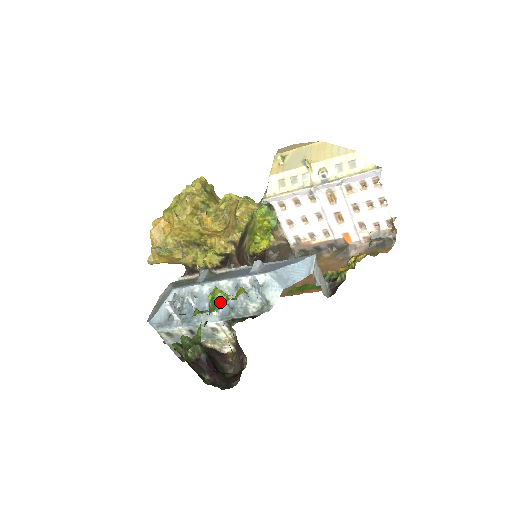
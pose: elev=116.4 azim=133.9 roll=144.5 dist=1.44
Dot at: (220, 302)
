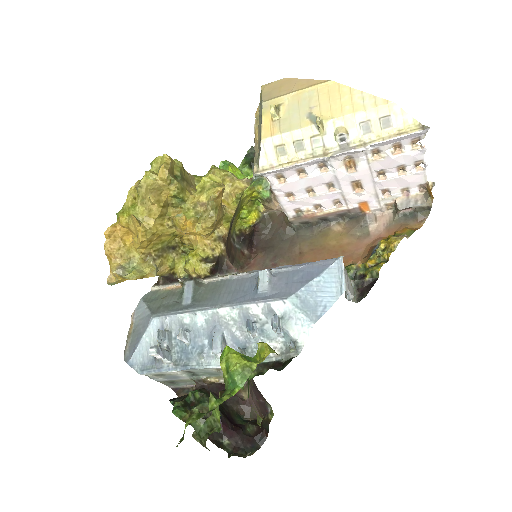
Dot at: (241, 375)
